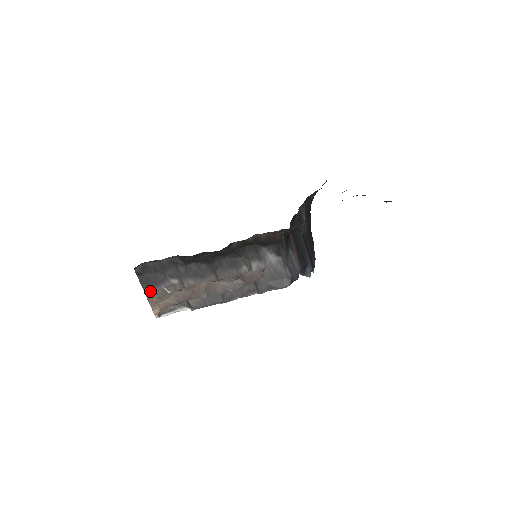
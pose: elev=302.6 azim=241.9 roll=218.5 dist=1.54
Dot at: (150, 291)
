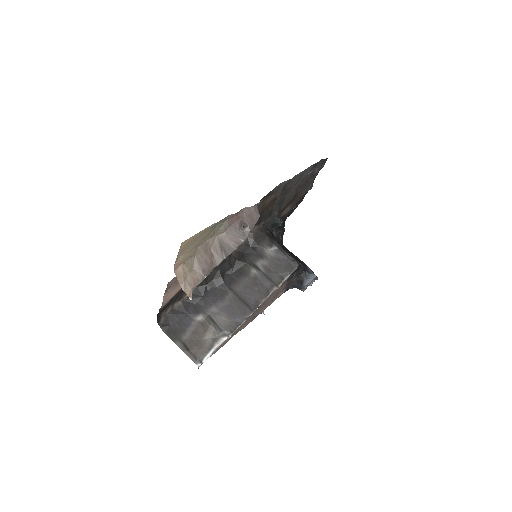
Dot at: (181, 340)
